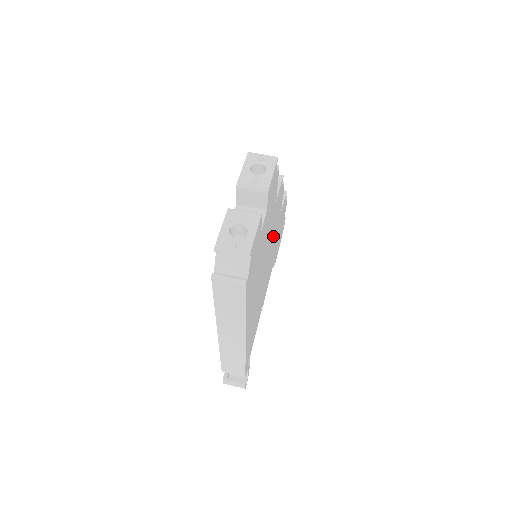
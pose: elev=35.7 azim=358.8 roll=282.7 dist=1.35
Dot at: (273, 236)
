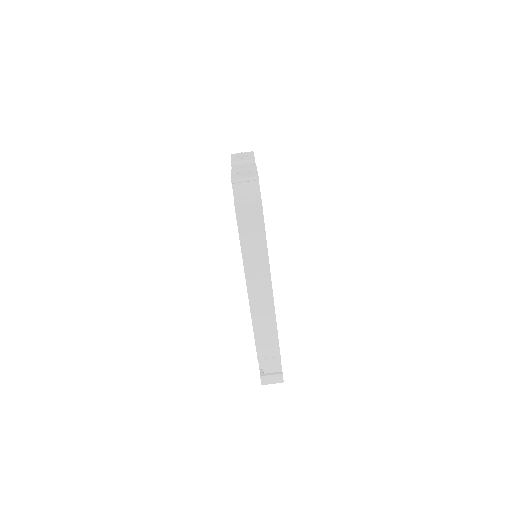
Dot at: occluded
